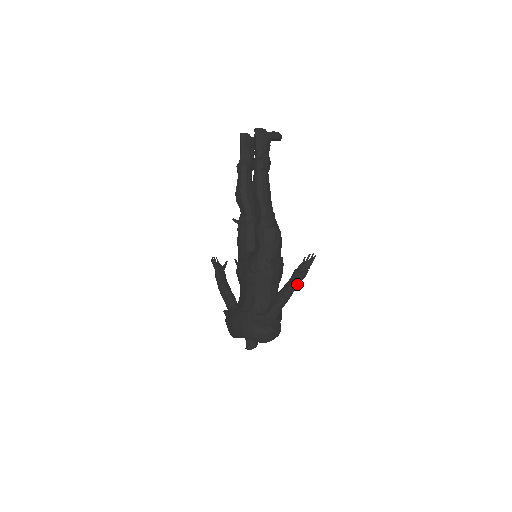
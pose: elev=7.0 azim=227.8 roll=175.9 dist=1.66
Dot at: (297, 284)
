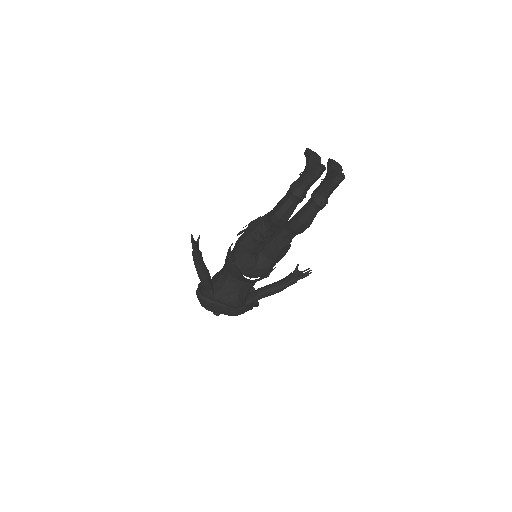
Dot at: occluded
